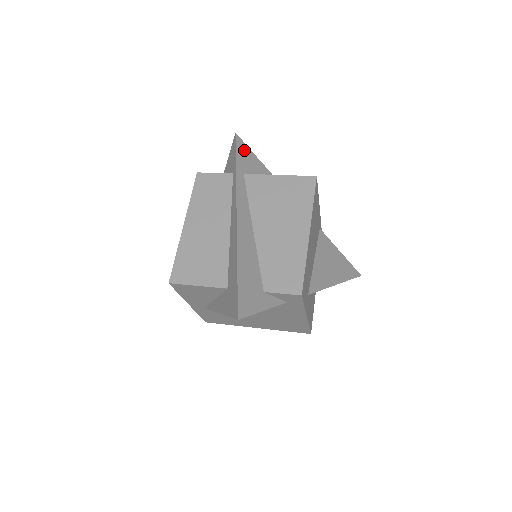
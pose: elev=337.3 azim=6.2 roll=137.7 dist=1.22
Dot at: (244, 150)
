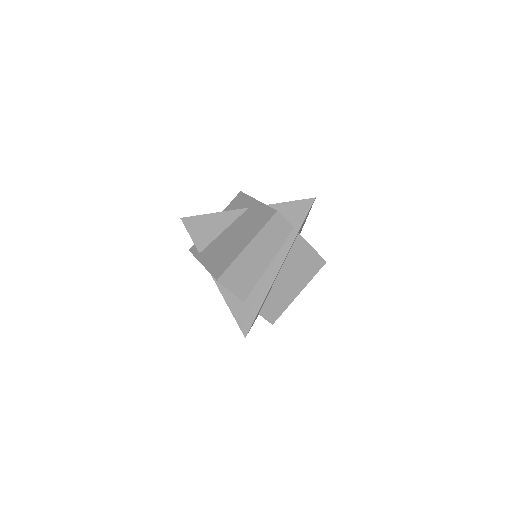
Dot at: occluded
